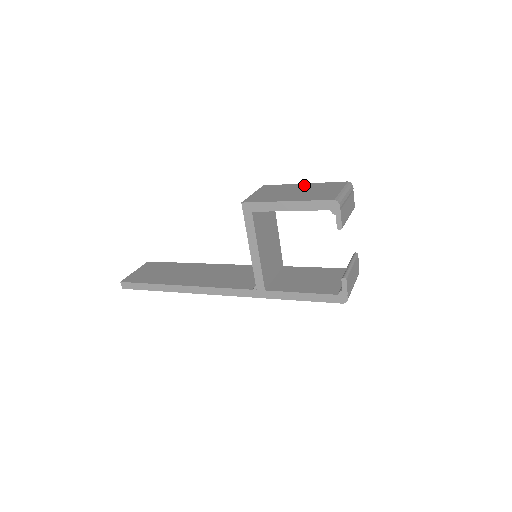
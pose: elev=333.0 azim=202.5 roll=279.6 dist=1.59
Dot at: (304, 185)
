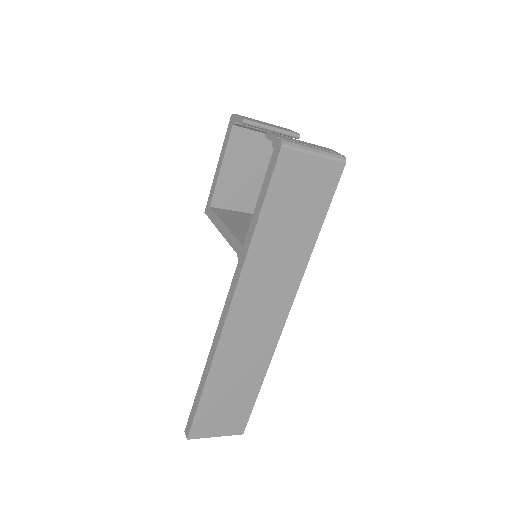
Dot at: occluded
